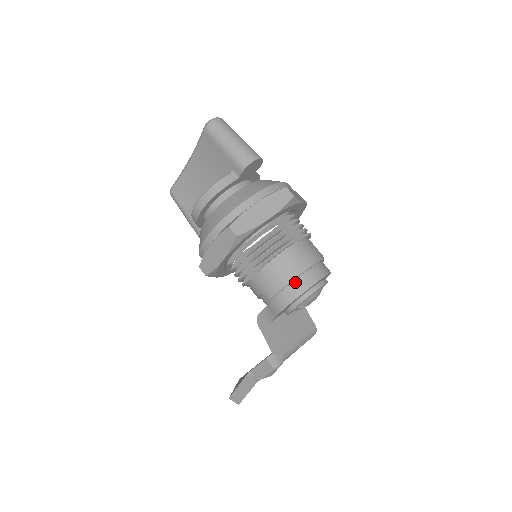
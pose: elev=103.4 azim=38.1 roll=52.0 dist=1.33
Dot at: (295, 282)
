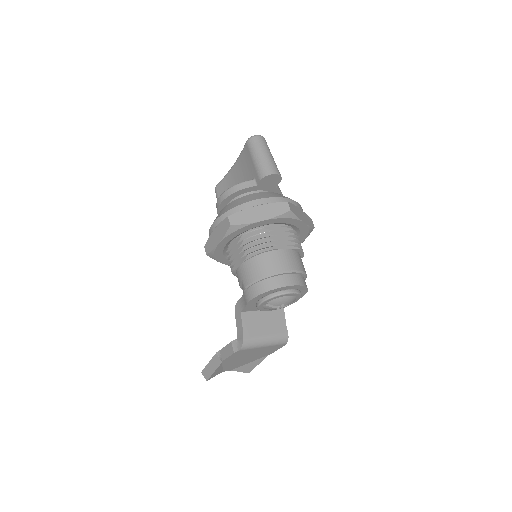
Dot at: (267, 280)
